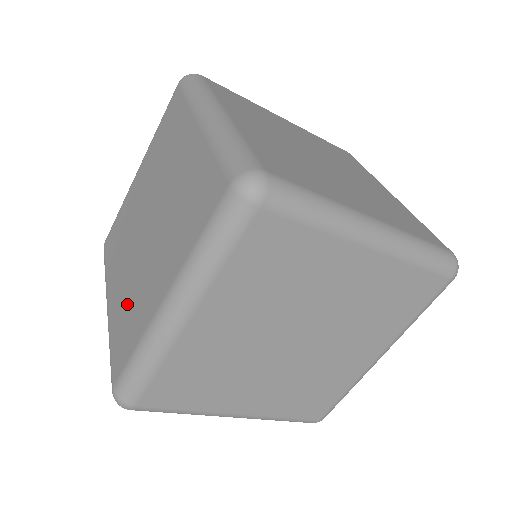
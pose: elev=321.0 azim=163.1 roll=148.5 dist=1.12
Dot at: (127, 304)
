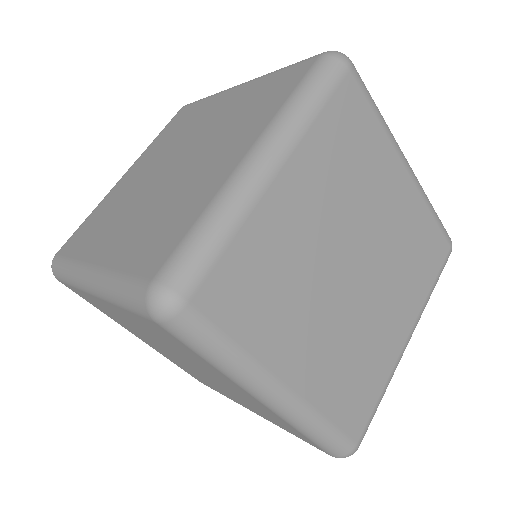
Dot at: (110, 209)
